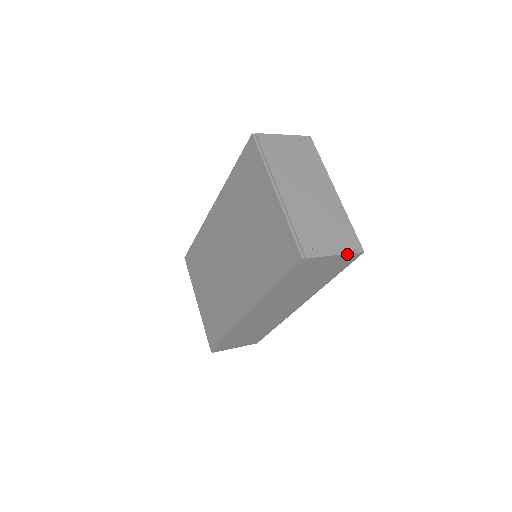
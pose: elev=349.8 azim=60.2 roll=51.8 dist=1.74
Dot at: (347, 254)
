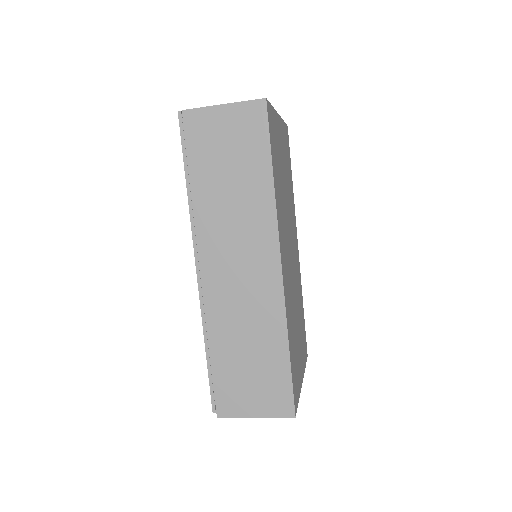
Dot at: (240, 103)
